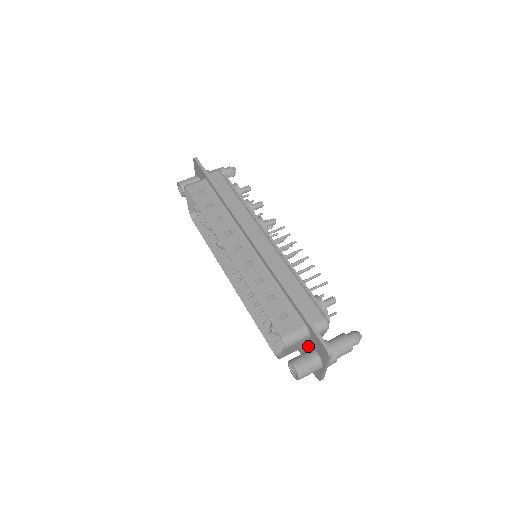
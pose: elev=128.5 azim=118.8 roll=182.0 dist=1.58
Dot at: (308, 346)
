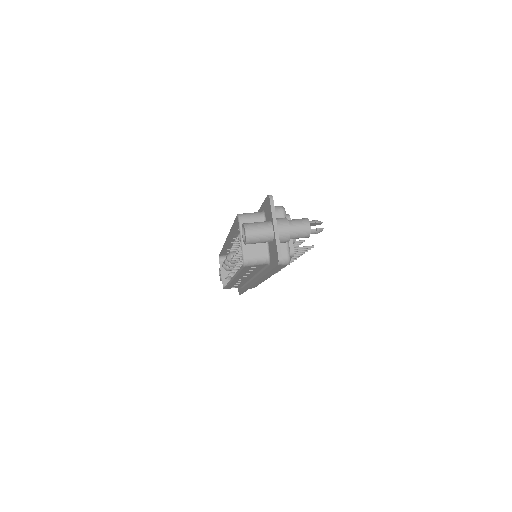
Dot at: occluded
